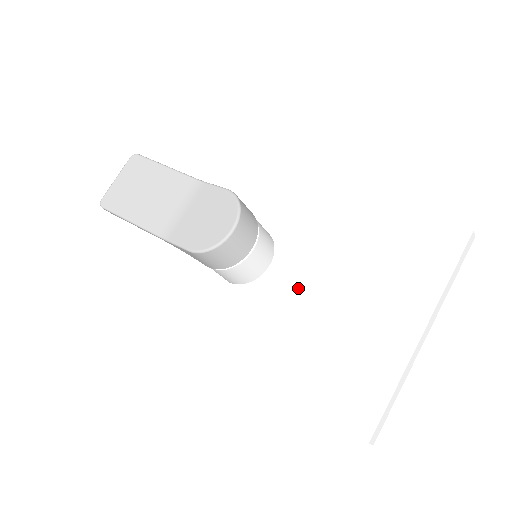
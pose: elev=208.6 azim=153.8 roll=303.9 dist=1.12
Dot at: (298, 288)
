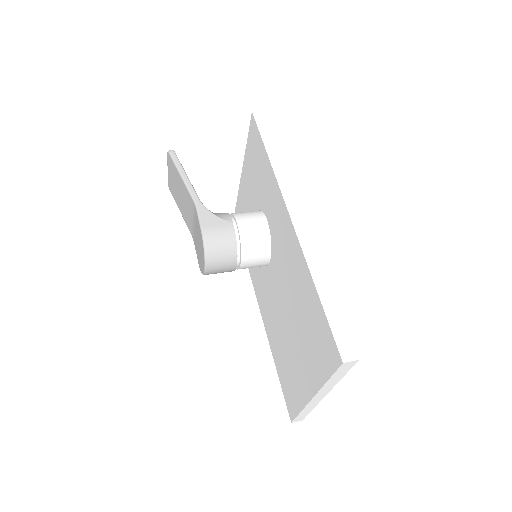
Dot at: (277, 297)
